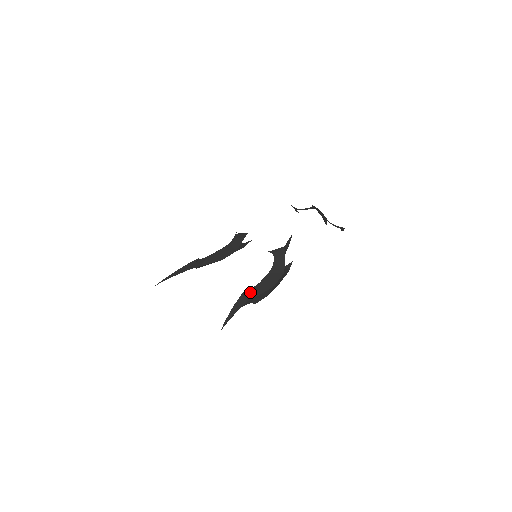
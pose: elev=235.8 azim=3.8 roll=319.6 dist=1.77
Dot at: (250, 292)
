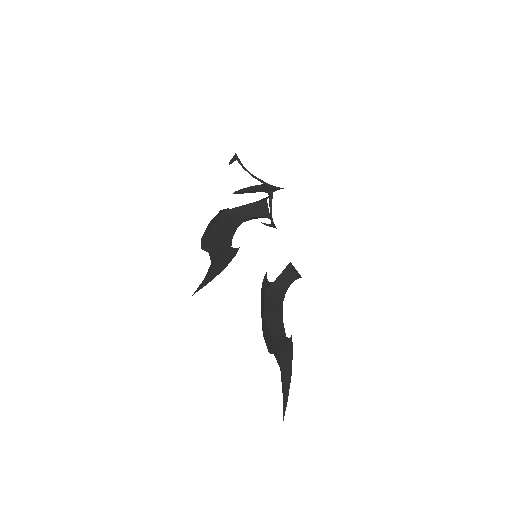
Dot at: (287, 343)
